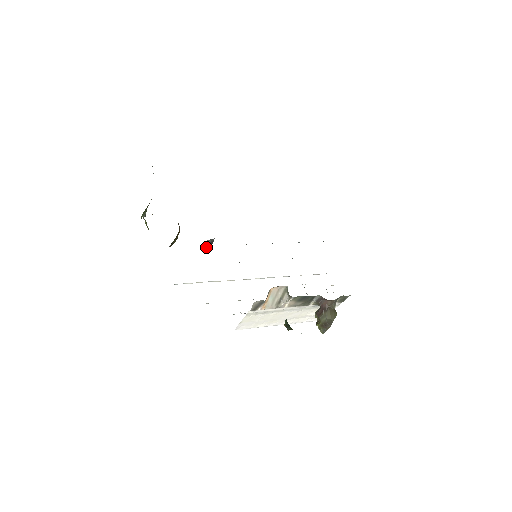
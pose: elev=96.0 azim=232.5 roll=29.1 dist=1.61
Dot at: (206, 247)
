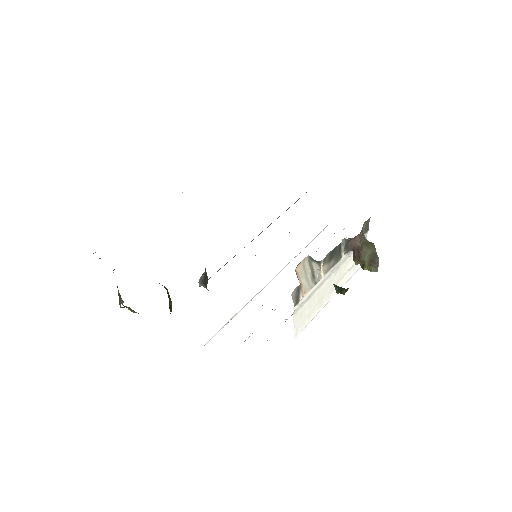
Dot at: (204, 284)
